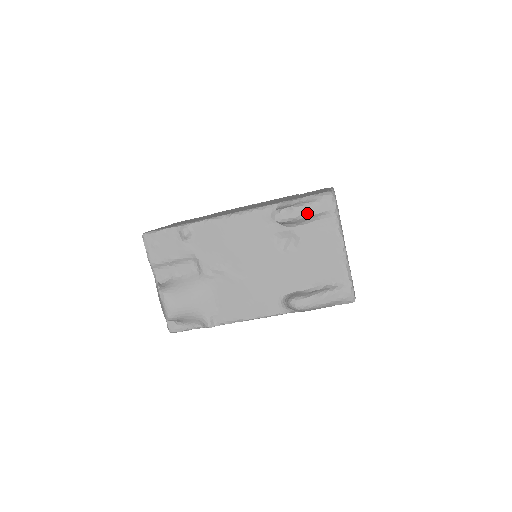
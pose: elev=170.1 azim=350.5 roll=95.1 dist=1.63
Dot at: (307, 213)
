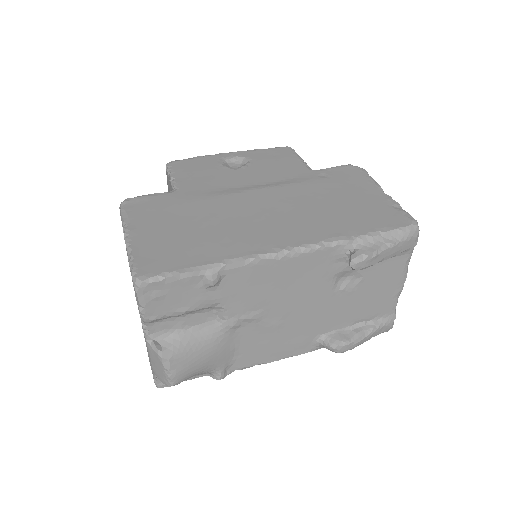
Dot at: (389, 255)
